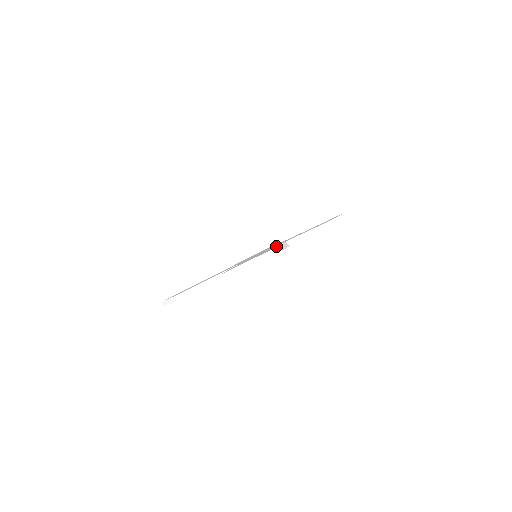
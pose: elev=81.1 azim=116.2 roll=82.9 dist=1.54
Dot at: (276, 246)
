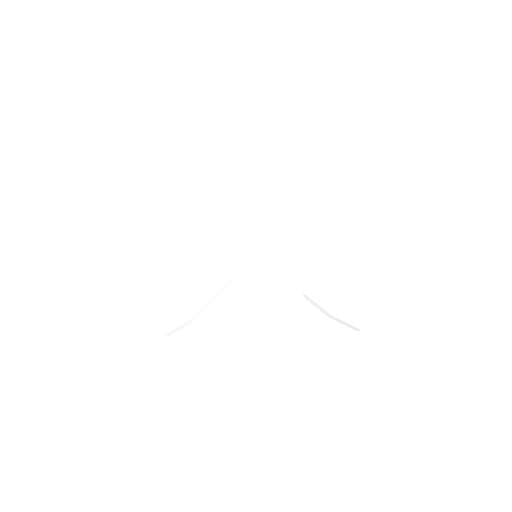
Dot at: (292, 328)
